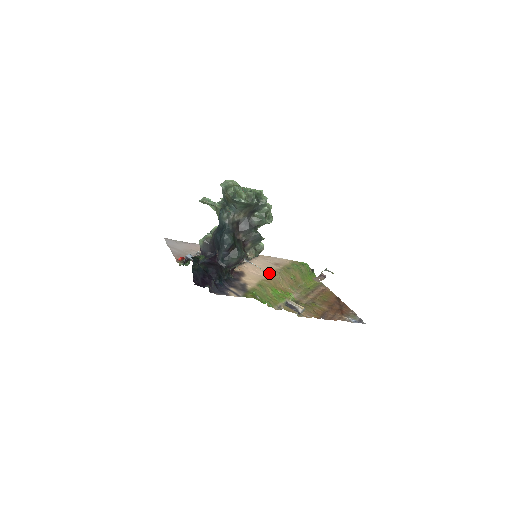
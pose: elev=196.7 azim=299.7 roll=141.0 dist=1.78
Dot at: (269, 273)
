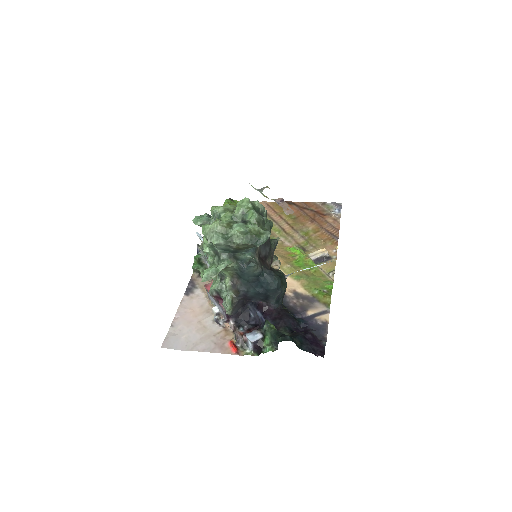
Dot at: occluded
